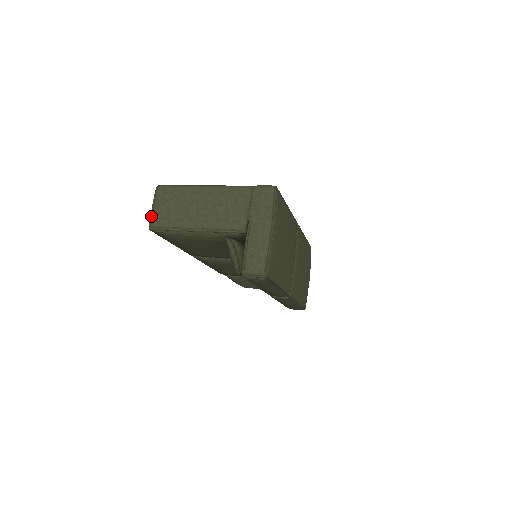
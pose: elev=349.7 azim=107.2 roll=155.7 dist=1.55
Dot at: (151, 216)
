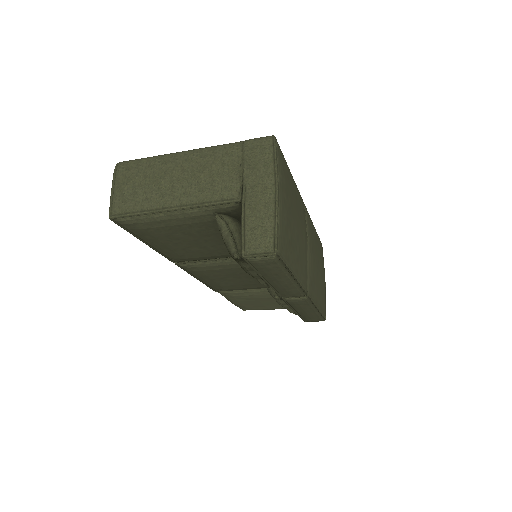
Dot at: (111, 201)
